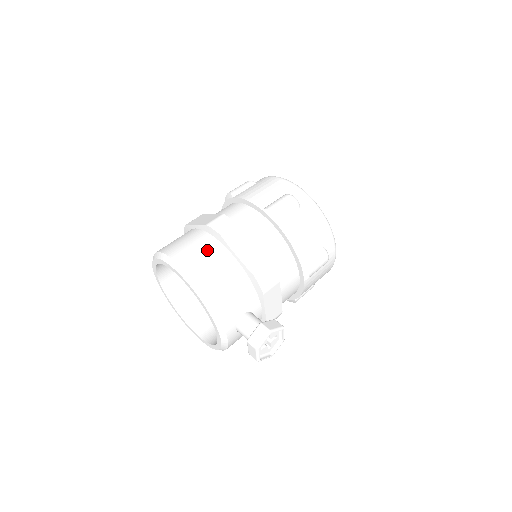
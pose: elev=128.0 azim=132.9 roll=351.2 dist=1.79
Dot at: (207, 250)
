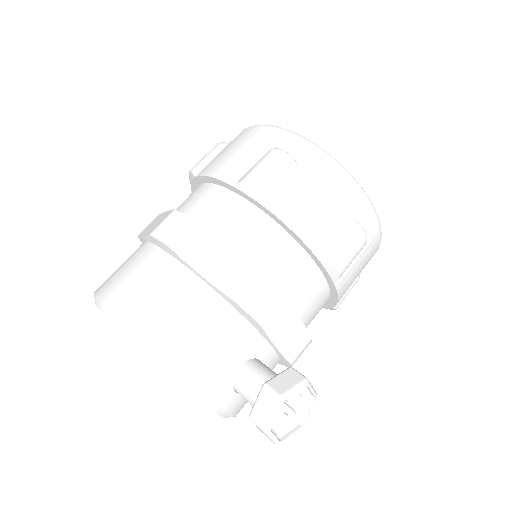
Dot at: (155, 277)
